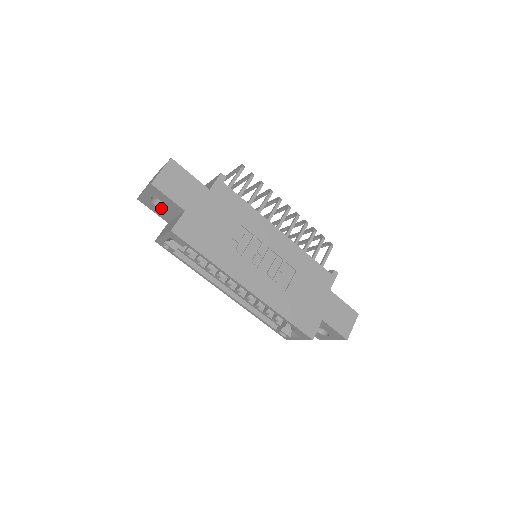
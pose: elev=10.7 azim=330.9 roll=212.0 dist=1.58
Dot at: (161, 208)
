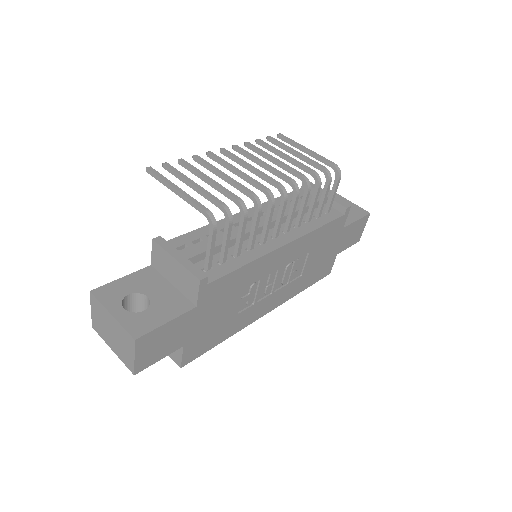
Dot at: occluded
